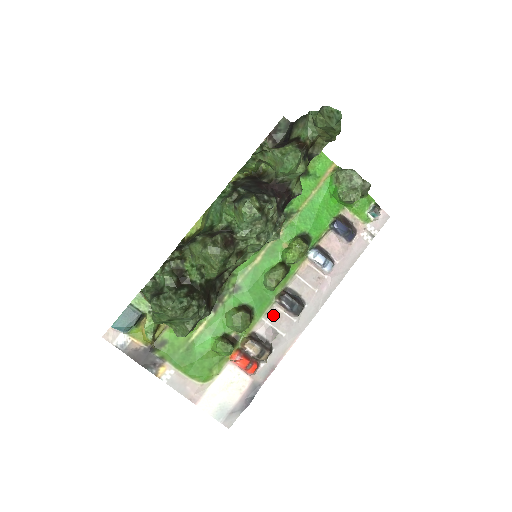
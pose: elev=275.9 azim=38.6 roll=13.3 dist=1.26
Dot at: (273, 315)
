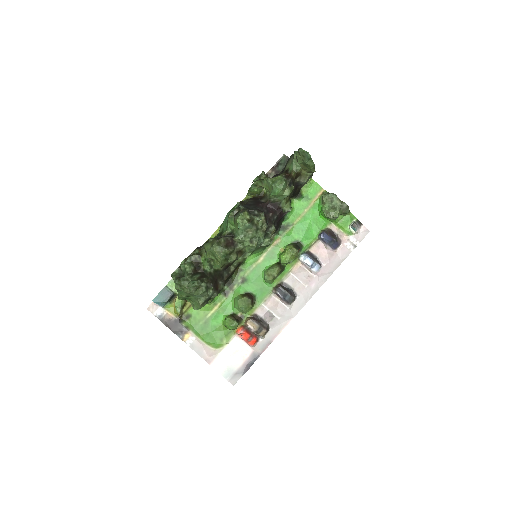
Dot at: (271, 302)
